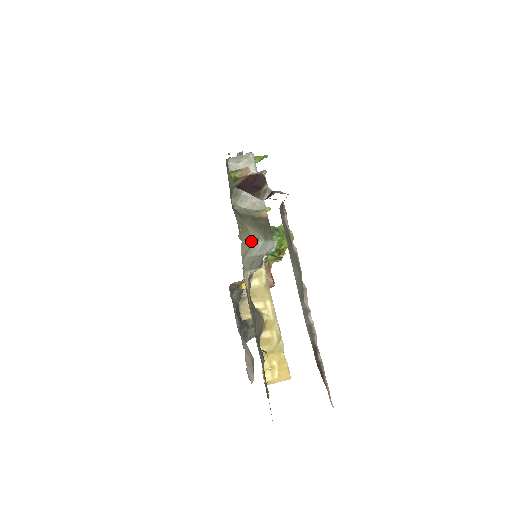
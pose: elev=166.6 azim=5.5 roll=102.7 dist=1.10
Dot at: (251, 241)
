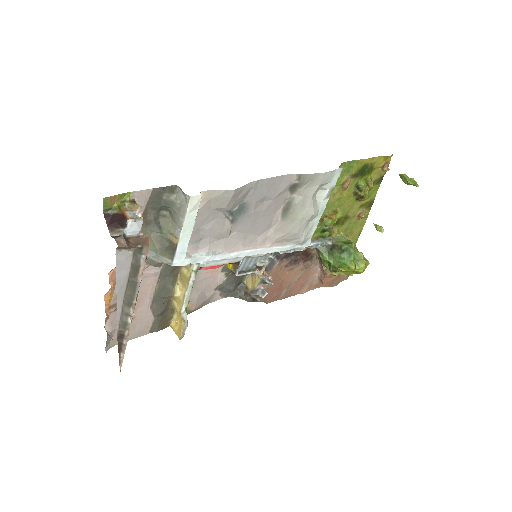
Dot at: occluded
